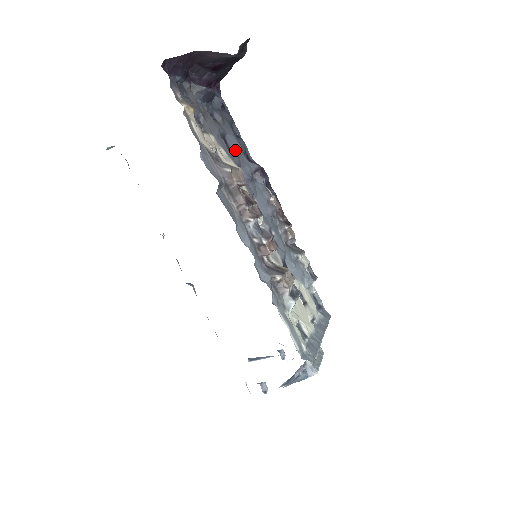
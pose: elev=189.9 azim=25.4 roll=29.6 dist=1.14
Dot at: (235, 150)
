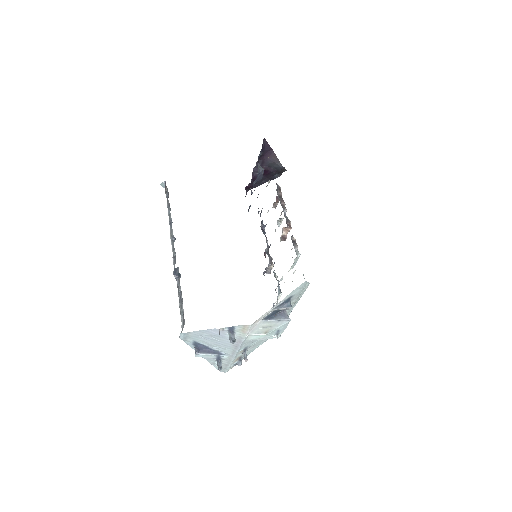
Dot at: (258, 208)
